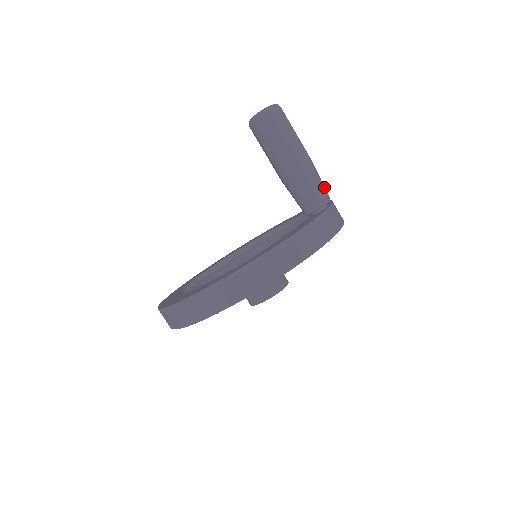
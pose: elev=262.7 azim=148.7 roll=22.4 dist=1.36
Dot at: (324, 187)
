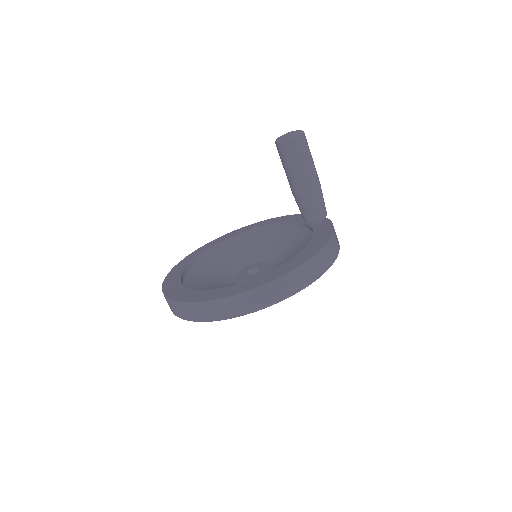
Dot at: occluded
